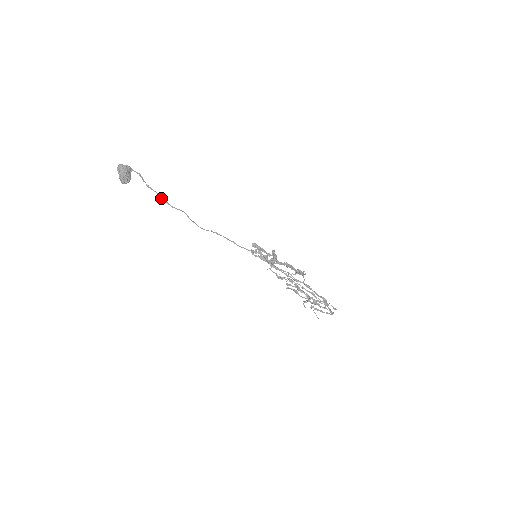
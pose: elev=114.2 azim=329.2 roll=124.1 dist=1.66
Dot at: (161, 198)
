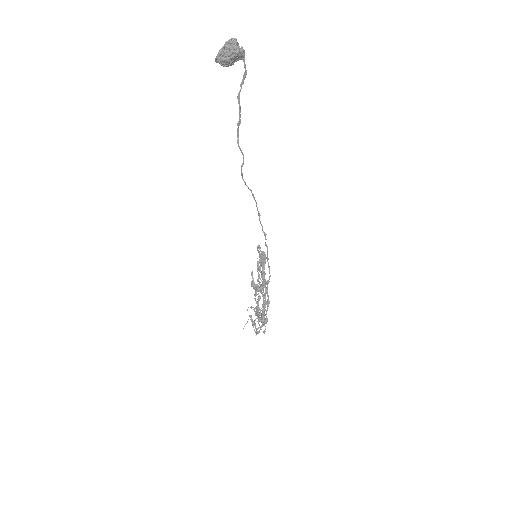
Dot at: (238, 122)
